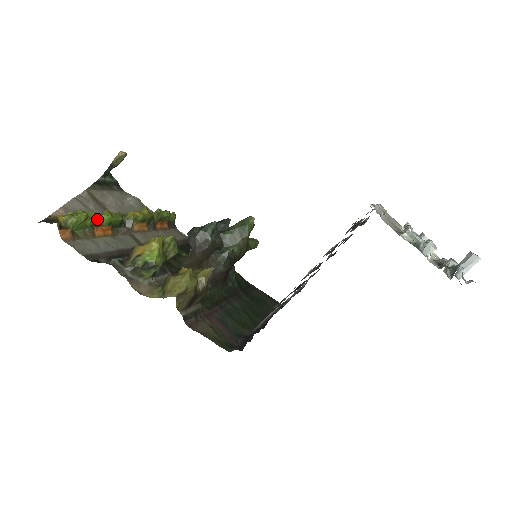
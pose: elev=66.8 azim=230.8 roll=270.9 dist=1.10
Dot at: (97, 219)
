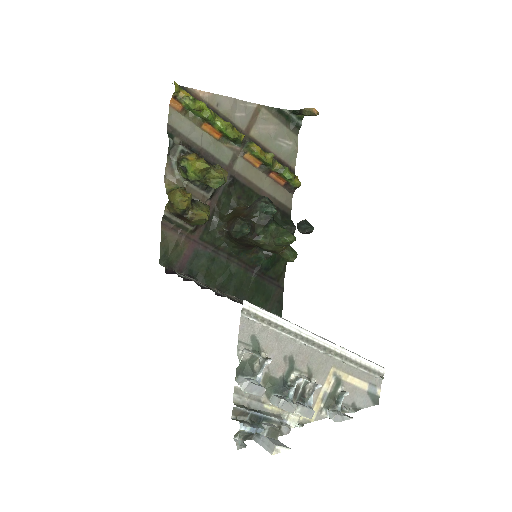
Dot at: (209, 119)
